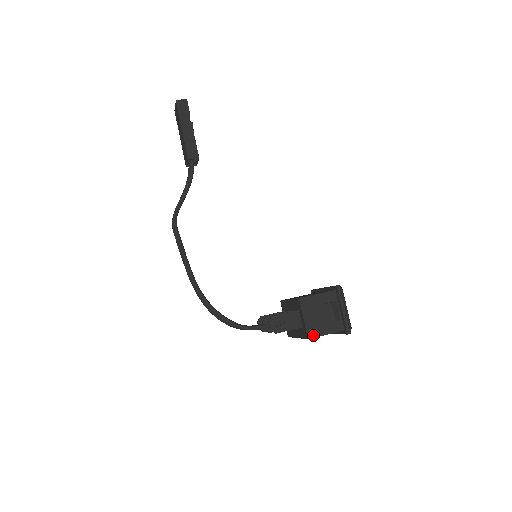
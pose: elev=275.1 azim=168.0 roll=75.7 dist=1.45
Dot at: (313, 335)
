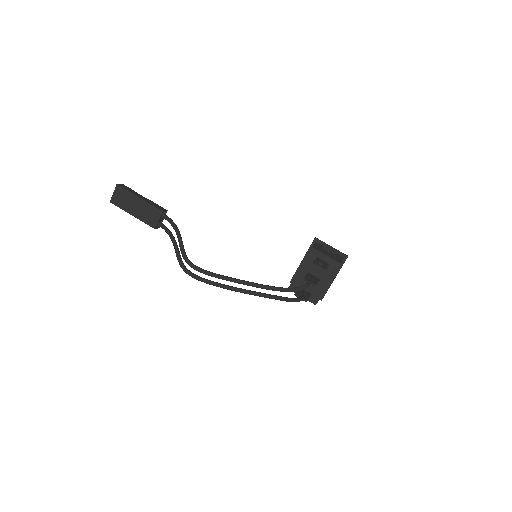
Dot at: (339, 261)
